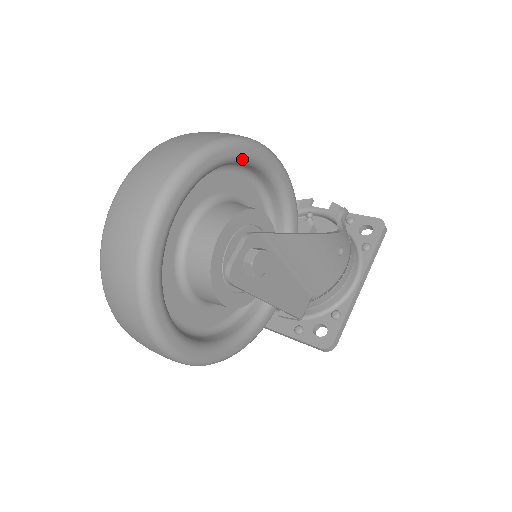
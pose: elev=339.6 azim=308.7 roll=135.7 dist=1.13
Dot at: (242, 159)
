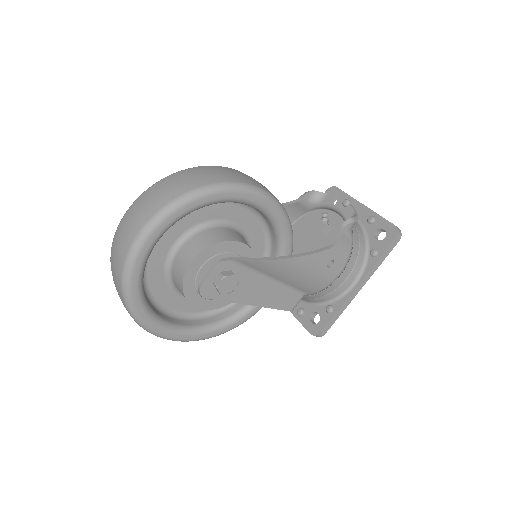
Dot at: (215, 202)
